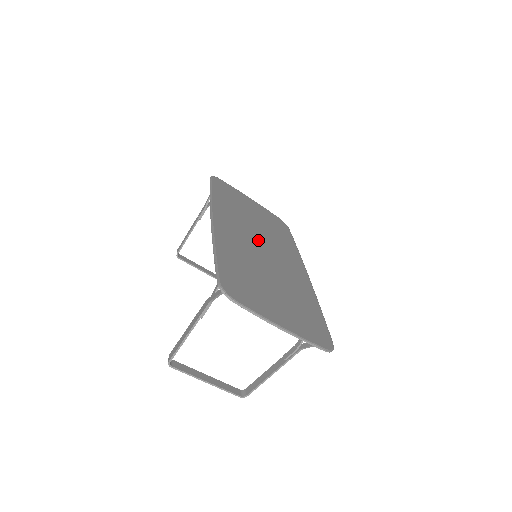
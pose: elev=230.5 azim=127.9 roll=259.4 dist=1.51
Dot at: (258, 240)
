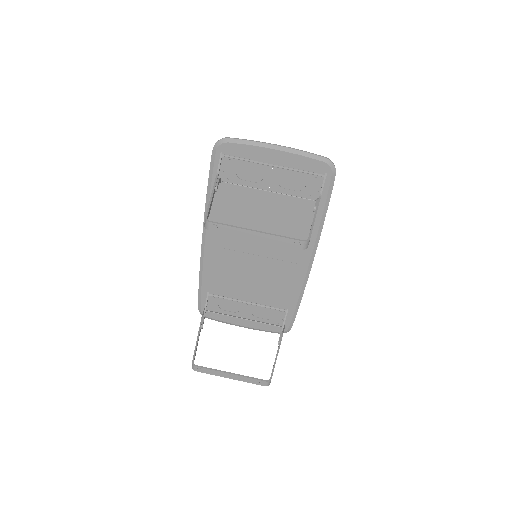
Dot at: (252, 257)
